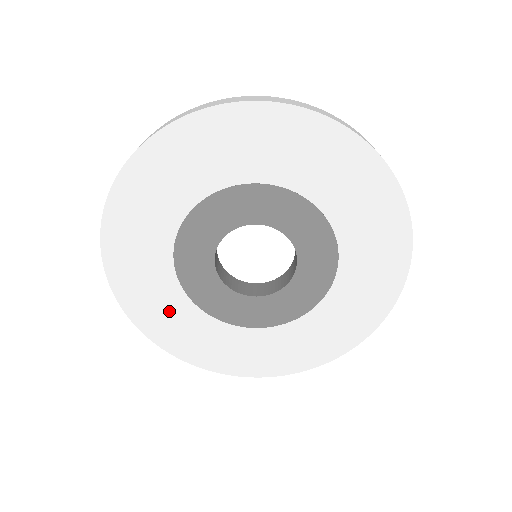
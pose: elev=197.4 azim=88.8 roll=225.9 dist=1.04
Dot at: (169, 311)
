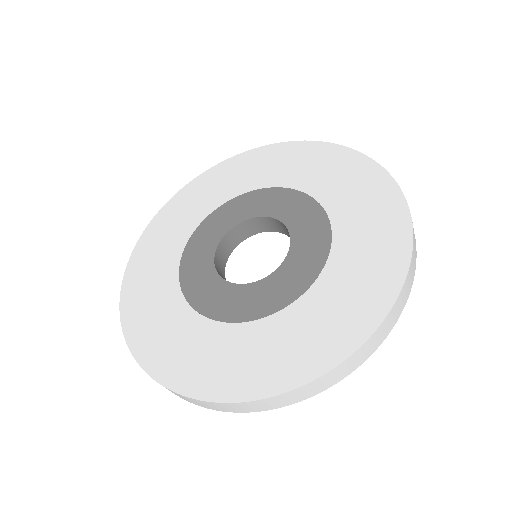
Dot at: (178, 336)
